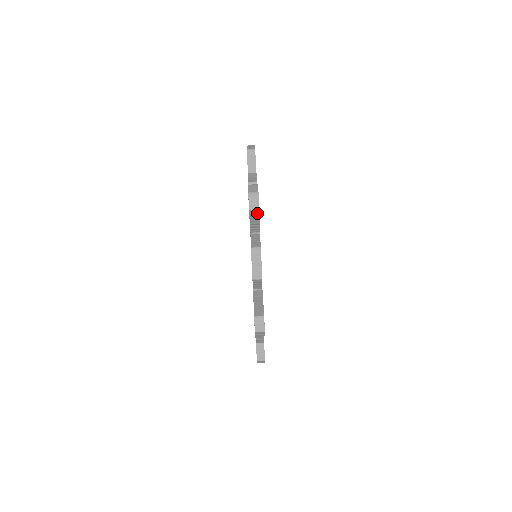
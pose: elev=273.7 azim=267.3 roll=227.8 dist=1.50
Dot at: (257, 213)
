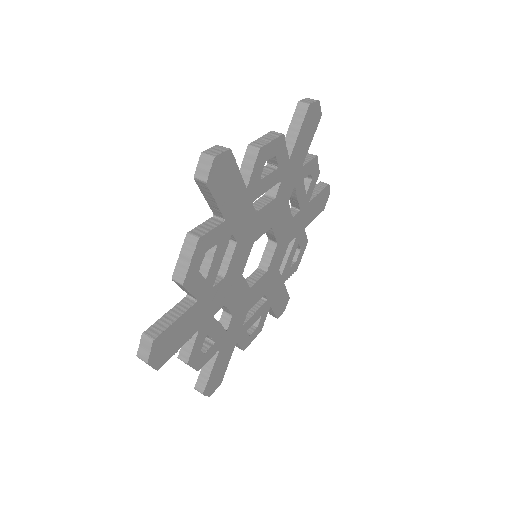
Dot at: (305, 110)
